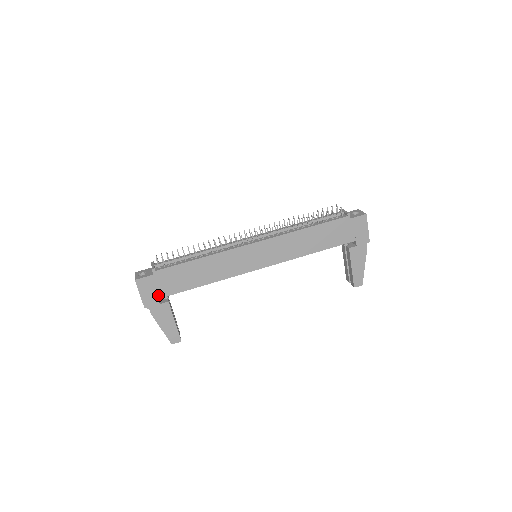
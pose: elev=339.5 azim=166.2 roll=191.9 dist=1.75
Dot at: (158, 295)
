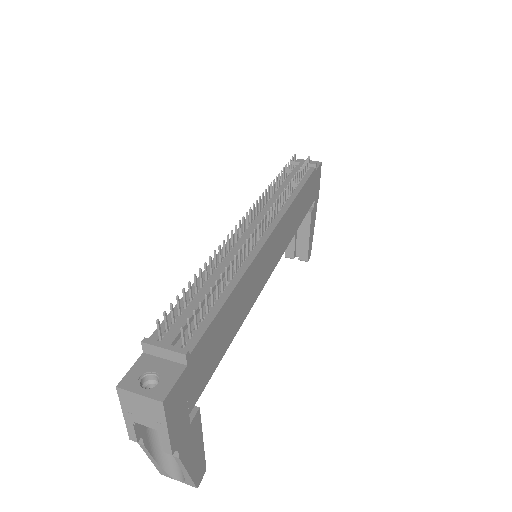
Dot at: (189, 406)
